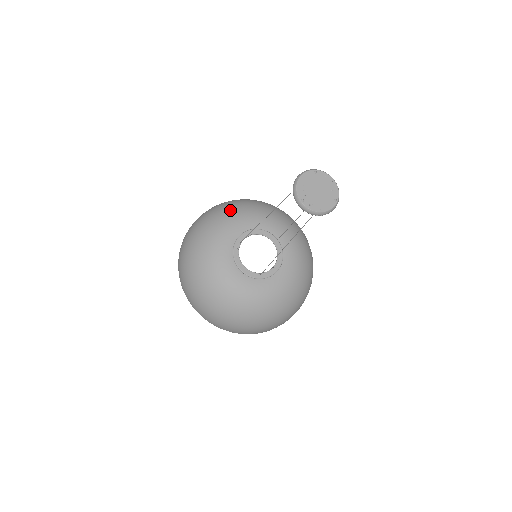
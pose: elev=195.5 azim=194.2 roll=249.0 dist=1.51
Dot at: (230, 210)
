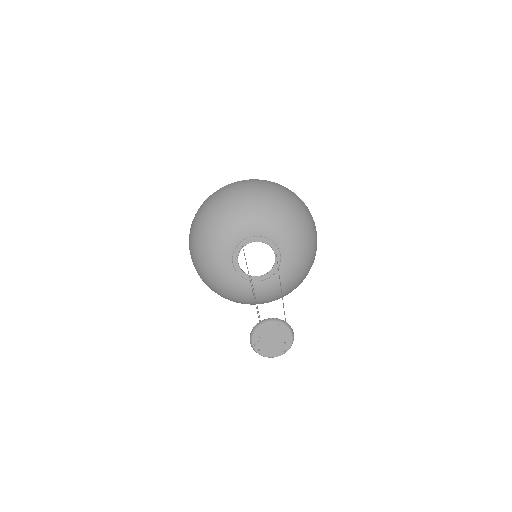
Dot at: (249, 207)
